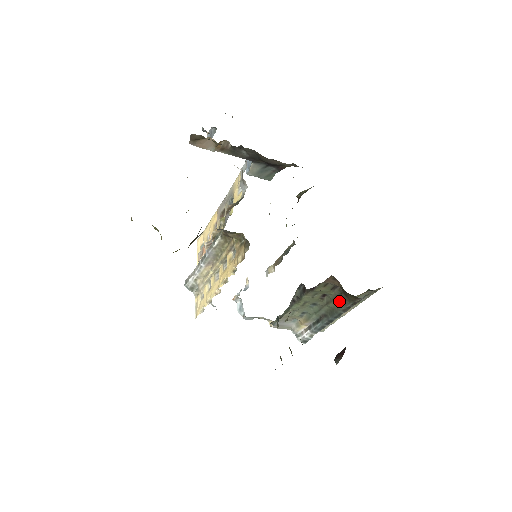
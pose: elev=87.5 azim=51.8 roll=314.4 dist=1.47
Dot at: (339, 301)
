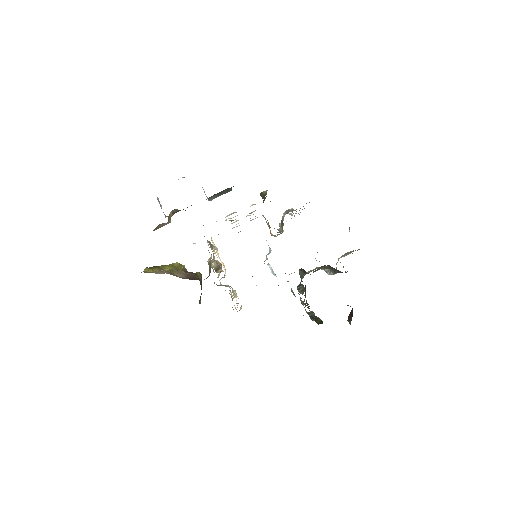
Dot at: occluded
